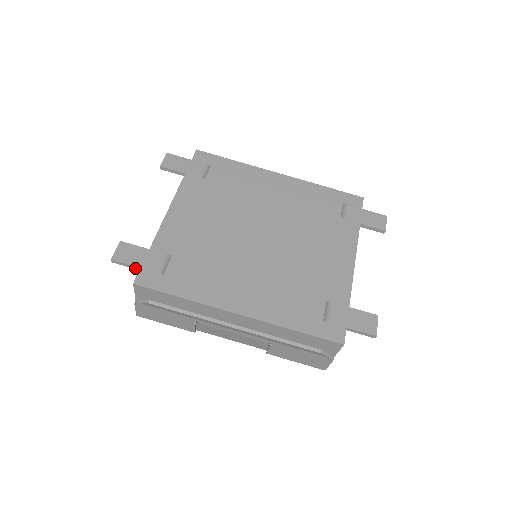
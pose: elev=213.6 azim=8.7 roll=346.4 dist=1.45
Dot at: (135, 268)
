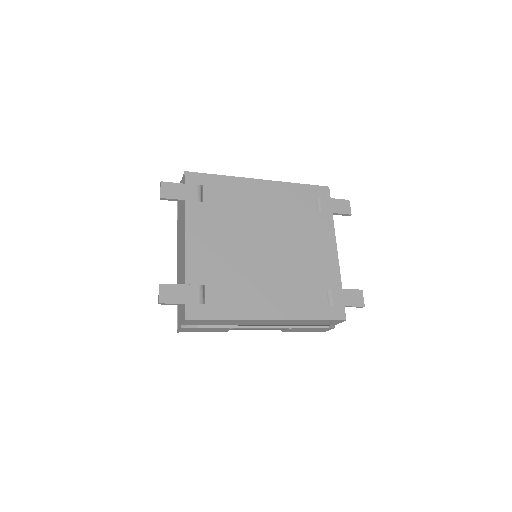
Dot at: (180, 304)
